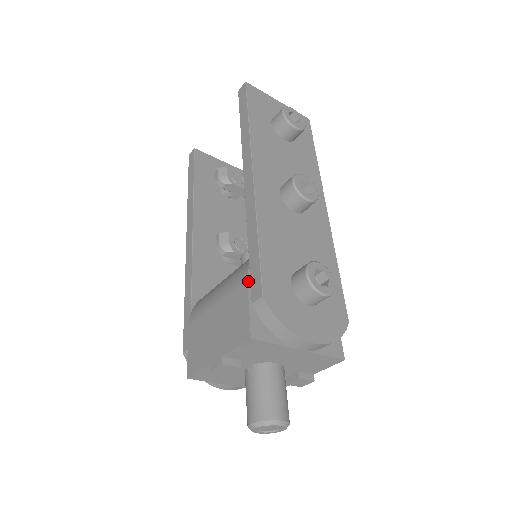
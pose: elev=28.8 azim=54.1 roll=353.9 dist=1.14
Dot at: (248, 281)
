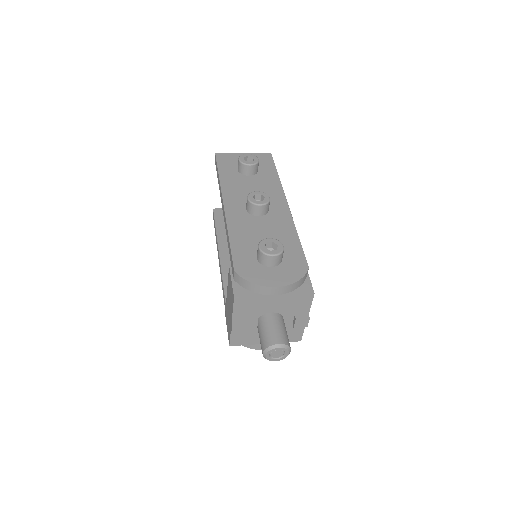
Dot at: (230, 267)
